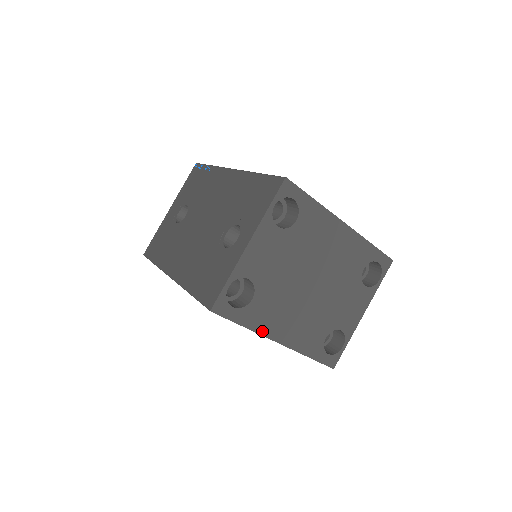
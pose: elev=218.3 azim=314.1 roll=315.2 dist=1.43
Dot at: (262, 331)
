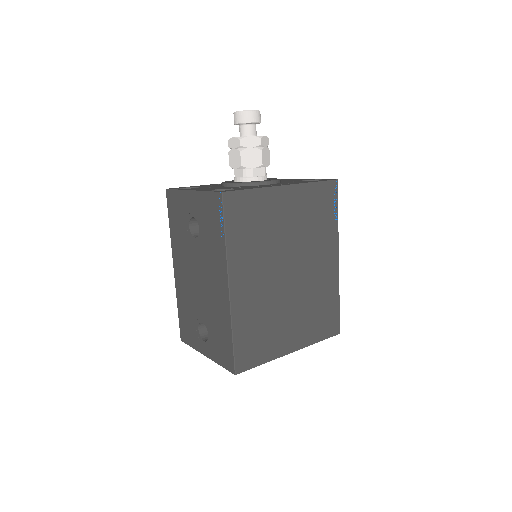
Dot at: occluded
